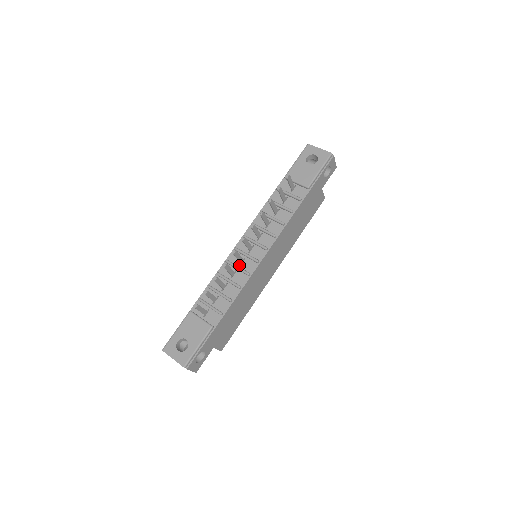
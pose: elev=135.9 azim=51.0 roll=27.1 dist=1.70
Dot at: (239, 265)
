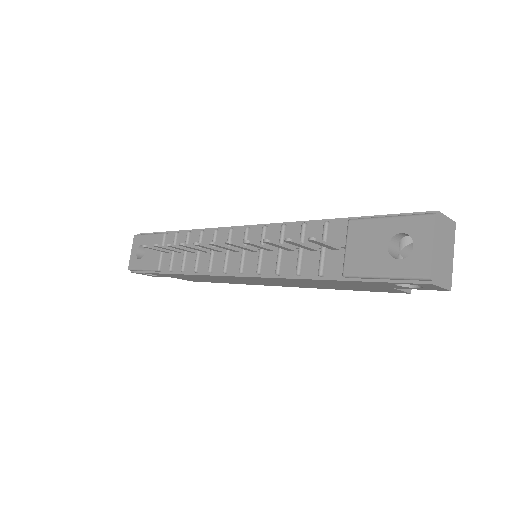
Dot at: occluded
